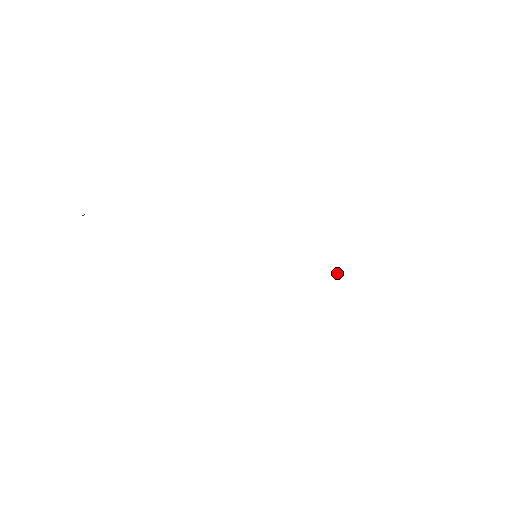
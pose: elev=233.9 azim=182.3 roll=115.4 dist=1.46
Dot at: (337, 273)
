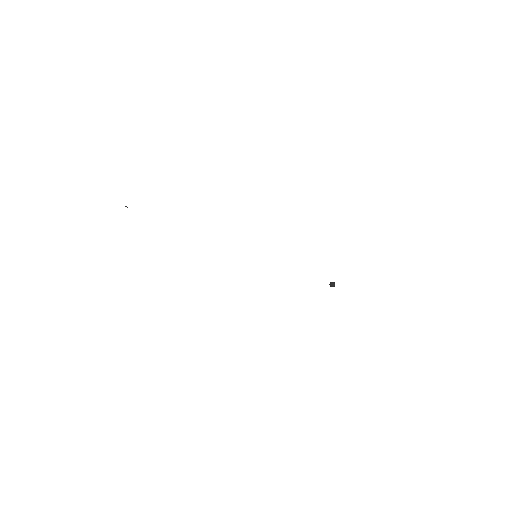
Dot at: occluded
